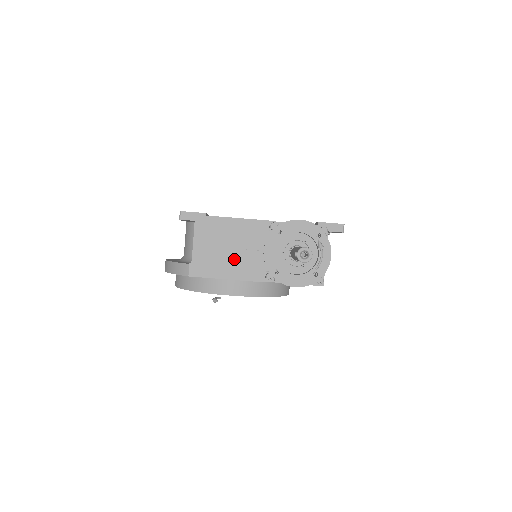
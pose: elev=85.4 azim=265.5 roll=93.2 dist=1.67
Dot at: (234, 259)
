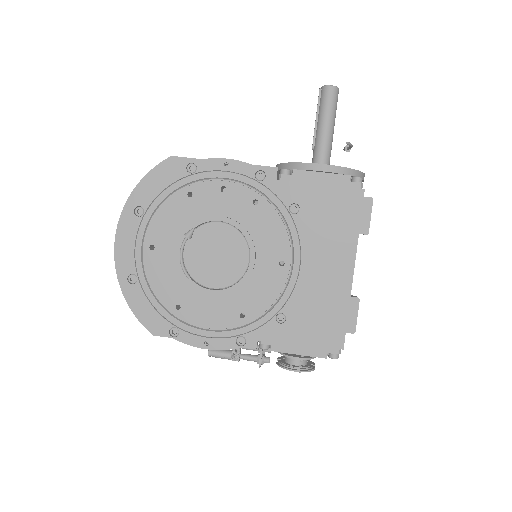
Dot at: occluded
